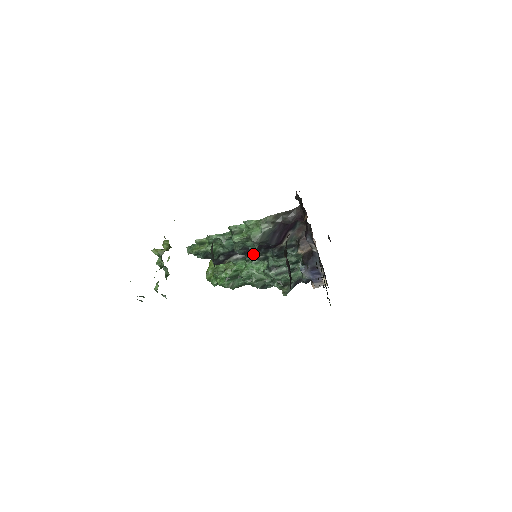
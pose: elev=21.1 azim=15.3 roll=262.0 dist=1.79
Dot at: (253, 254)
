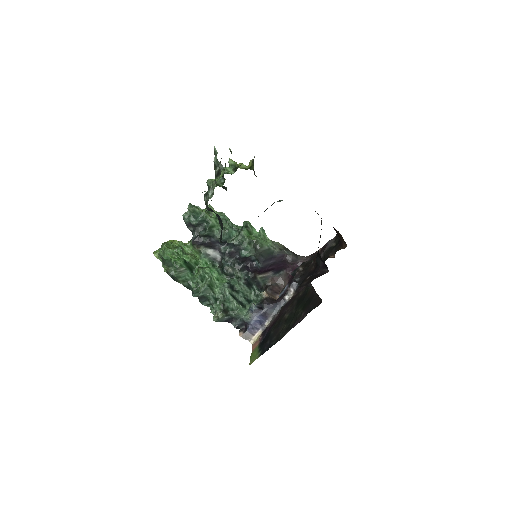
Dot at: (231, 261)
